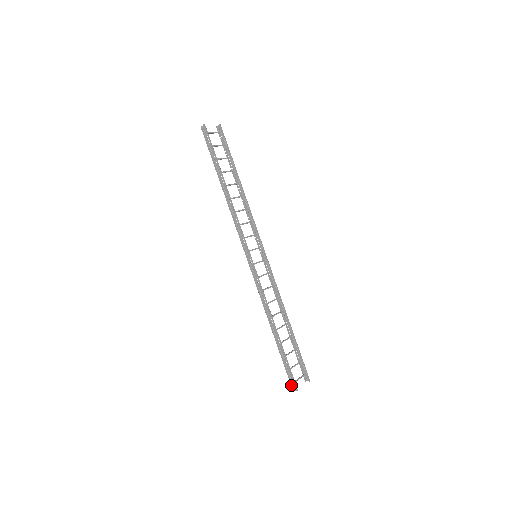
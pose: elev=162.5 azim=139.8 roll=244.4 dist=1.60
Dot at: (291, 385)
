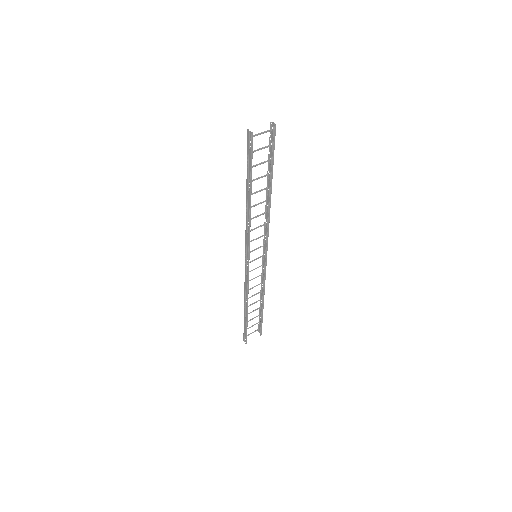
Dot at: (243, 338)
